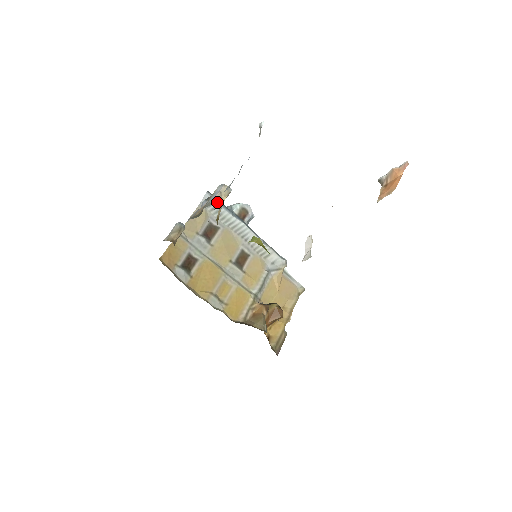
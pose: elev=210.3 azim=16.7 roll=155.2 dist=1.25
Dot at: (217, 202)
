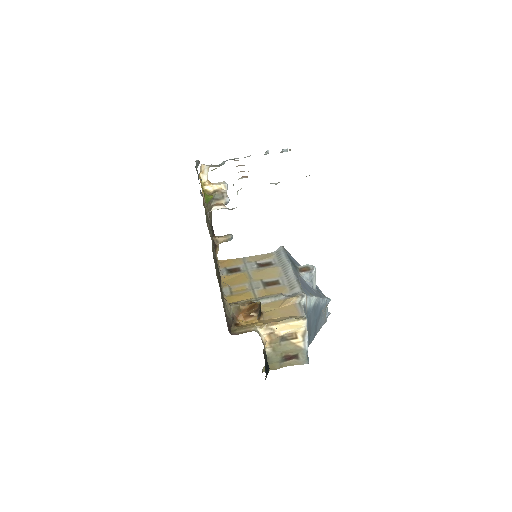
Dot at: (284, 252)
